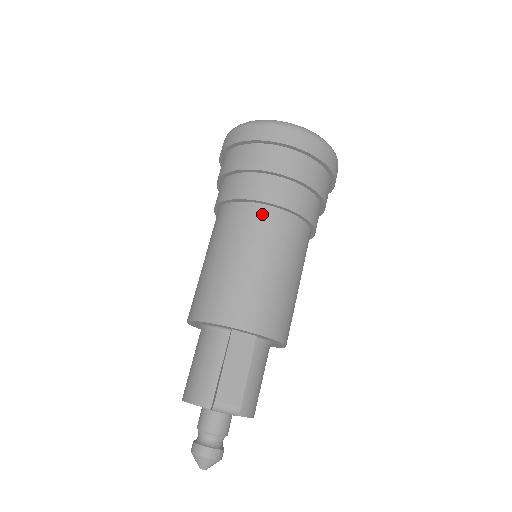
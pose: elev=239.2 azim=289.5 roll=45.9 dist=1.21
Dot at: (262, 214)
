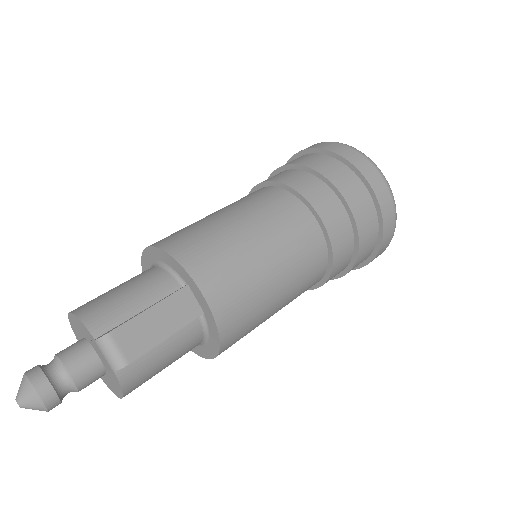
Dot at: (302, 215)
